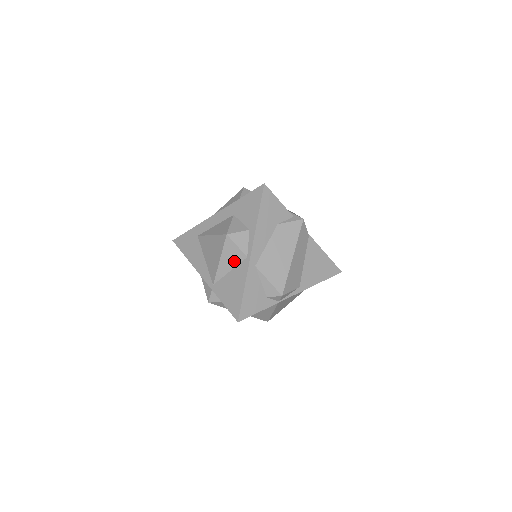
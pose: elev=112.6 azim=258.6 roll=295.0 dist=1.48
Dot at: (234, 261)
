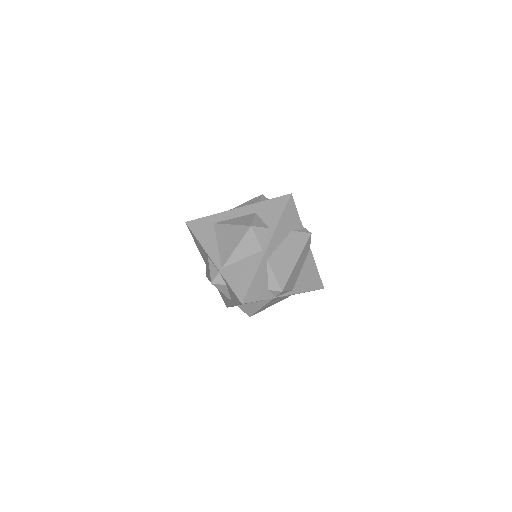
Dot at: (249, 251)
